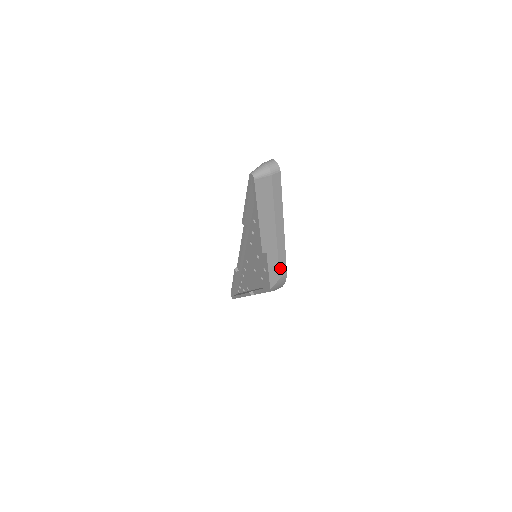
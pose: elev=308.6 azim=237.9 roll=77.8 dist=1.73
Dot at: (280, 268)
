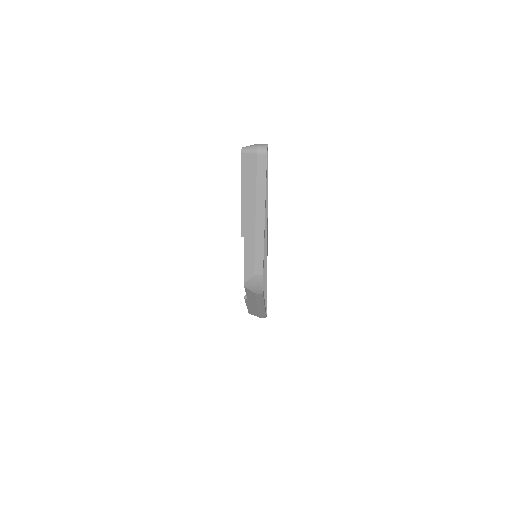
Dot at: (256, 263)
